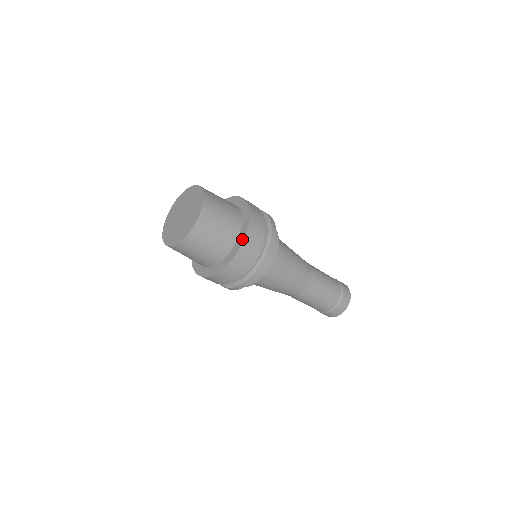
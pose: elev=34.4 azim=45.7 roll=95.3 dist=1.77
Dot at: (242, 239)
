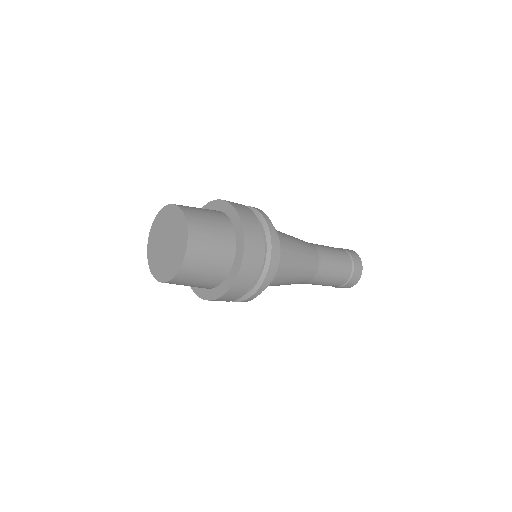
Dot at: (228, 287)
